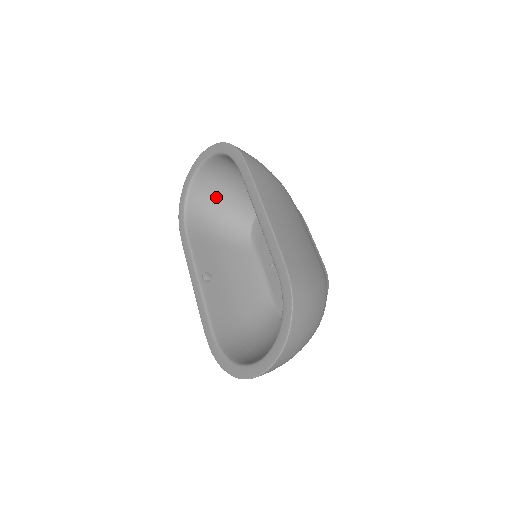
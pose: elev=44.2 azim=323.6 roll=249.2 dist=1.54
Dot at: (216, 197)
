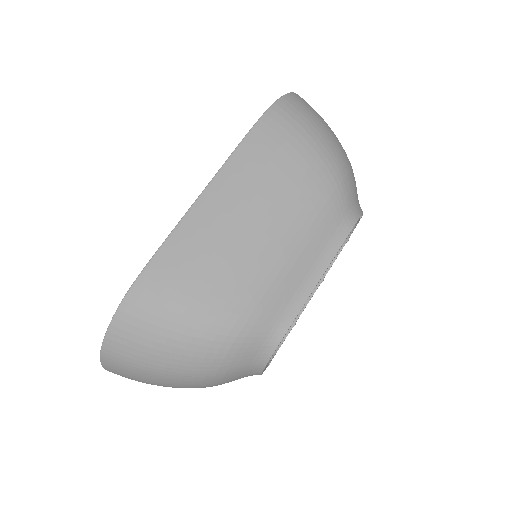
Dot at: occluded
